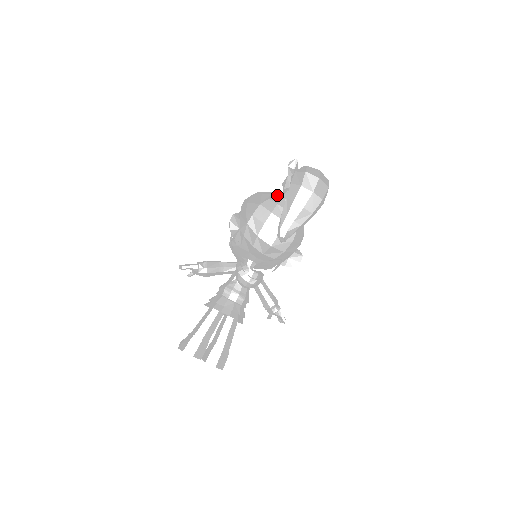
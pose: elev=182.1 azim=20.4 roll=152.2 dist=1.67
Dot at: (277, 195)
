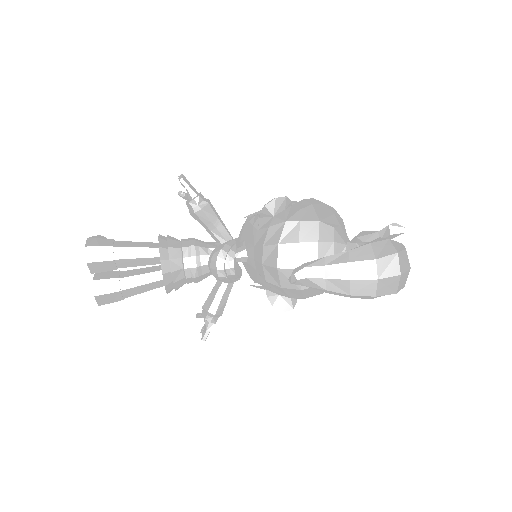
Dot at: (345, 234)
